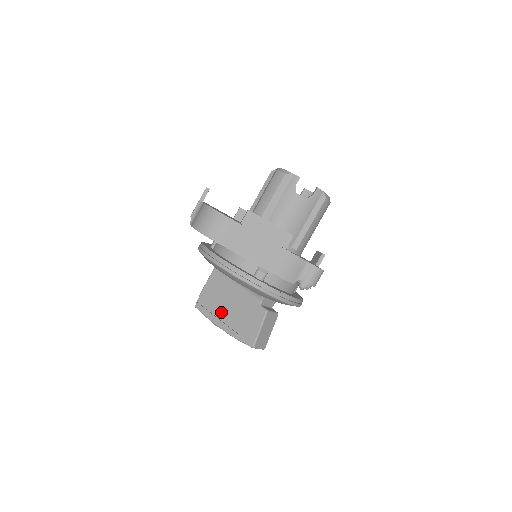
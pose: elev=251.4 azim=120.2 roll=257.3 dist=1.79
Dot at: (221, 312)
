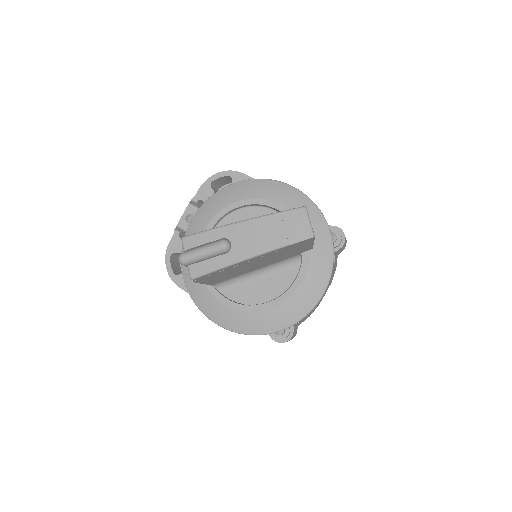
Dot at: occluded
